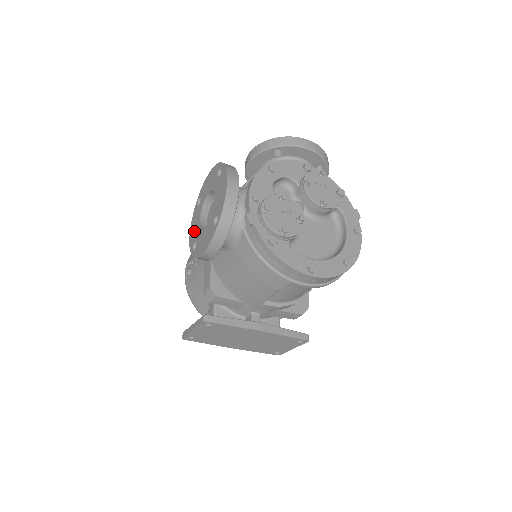
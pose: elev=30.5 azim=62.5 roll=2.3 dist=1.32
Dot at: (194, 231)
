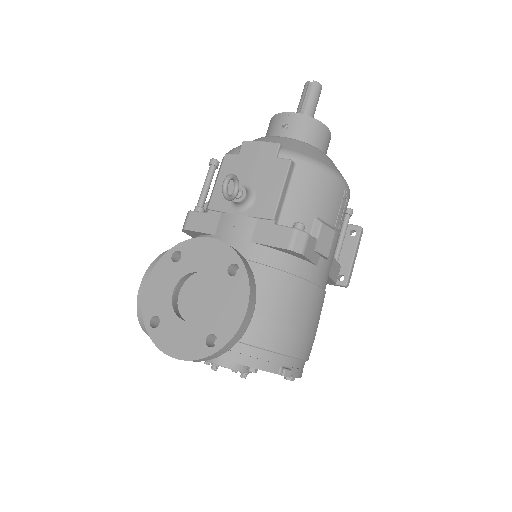
Dot at: occluded
